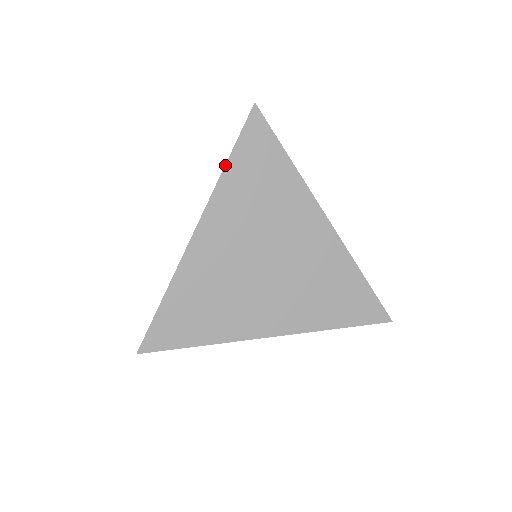
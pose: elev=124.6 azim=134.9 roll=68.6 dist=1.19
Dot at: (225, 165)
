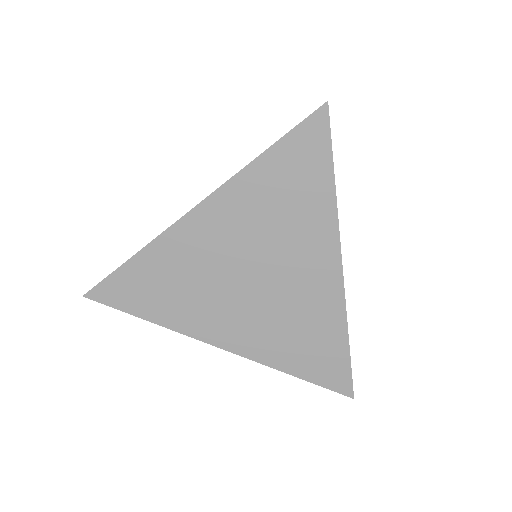
Dot at: (258, 156)
